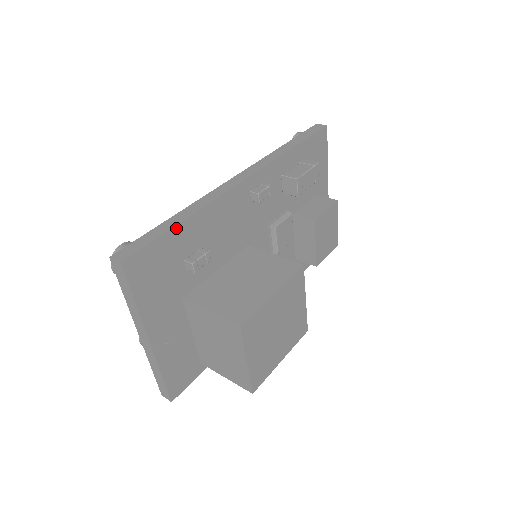
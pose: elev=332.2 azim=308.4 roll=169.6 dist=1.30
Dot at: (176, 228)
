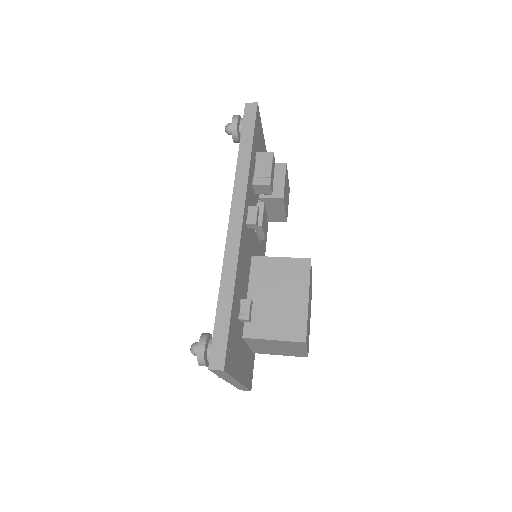
Dot at: (232, 309)
